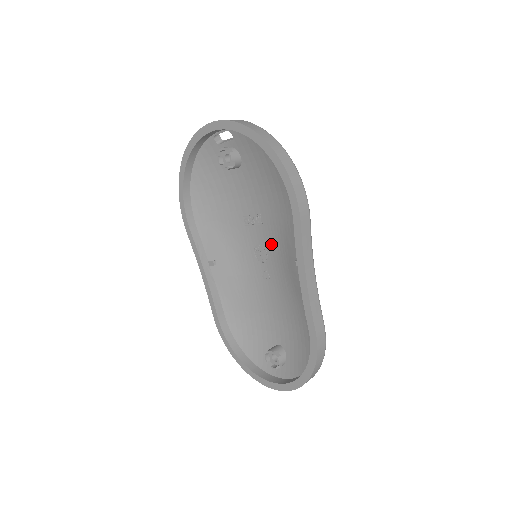
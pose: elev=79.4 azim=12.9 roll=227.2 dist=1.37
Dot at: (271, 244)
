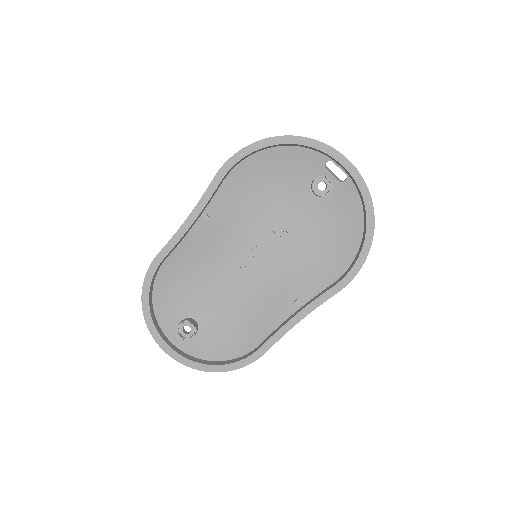
Dot at: (276, 261)
